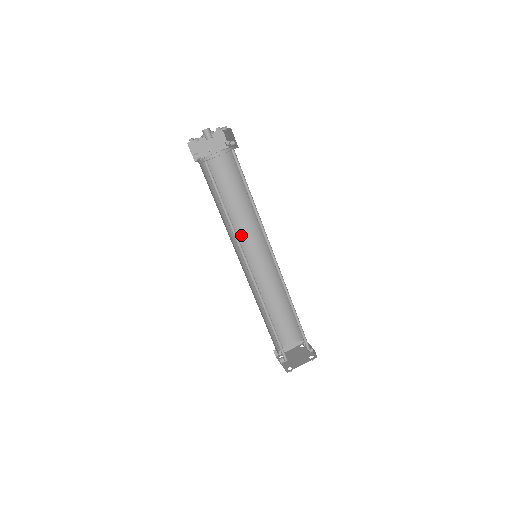
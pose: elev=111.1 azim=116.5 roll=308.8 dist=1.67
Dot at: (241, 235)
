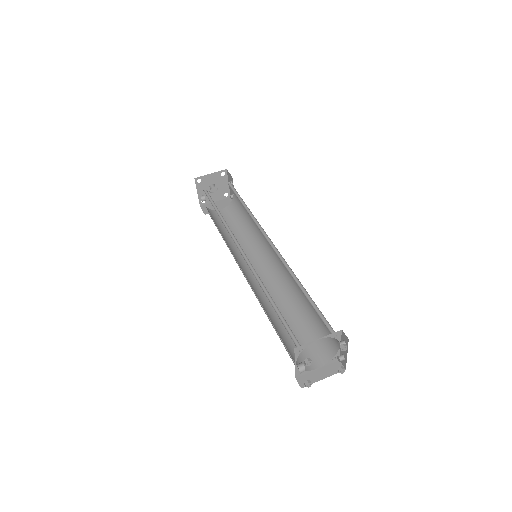
Dot at: occluded
